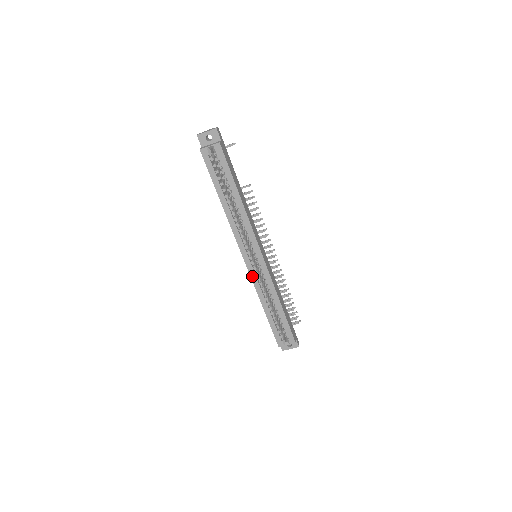
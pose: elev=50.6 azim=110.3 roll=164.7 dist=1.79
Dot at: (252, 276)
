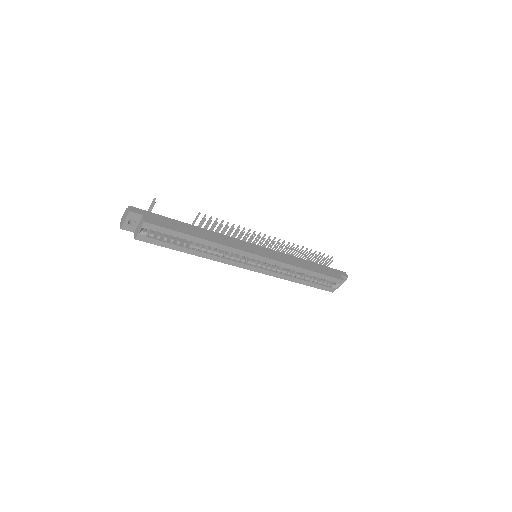
Dot at: (267, 273)
